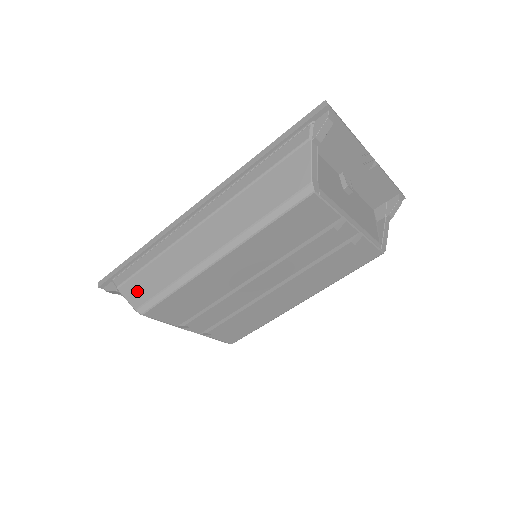
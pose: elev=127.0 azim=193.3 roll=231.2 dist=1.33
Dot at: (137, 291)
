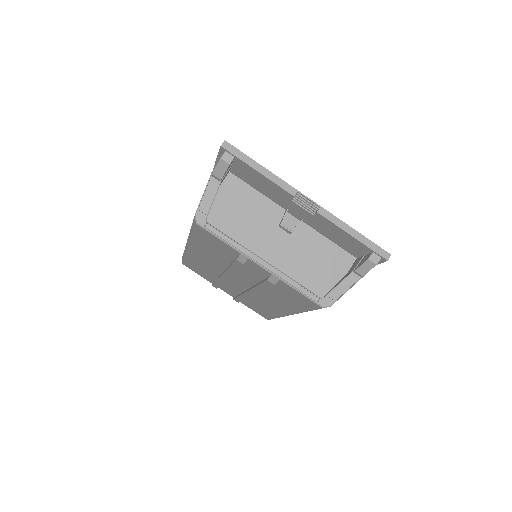
Dot at: occluded
